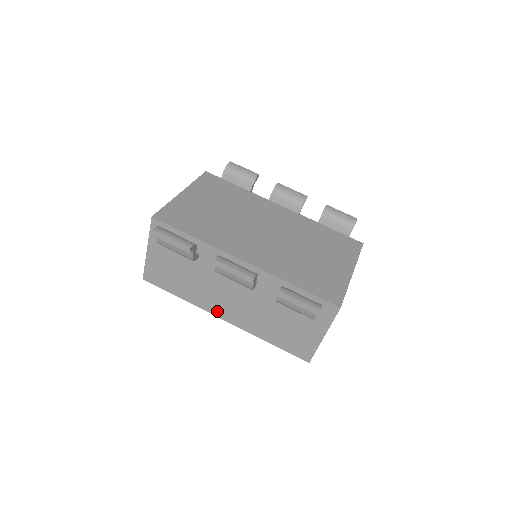
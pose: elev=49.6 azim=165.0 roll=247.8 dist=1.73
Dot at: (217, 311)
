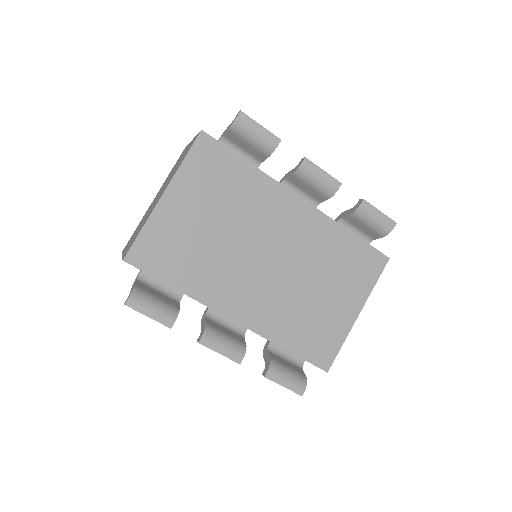
Dot at: occluded
